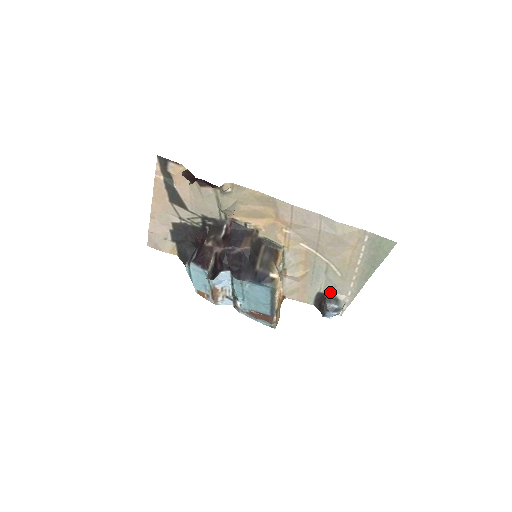
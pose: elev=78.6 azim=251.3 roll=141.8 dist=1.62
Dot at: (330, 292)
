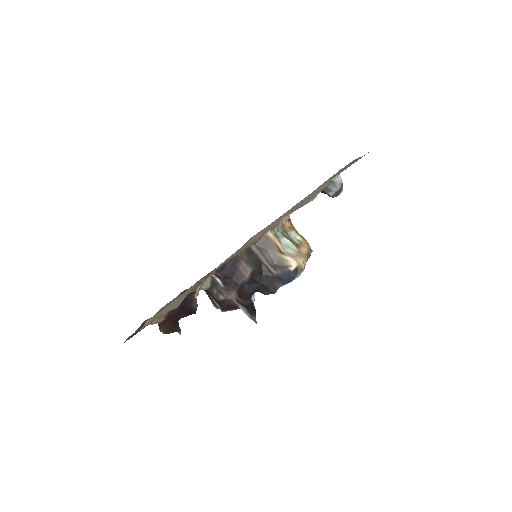
Dot at: occluded
